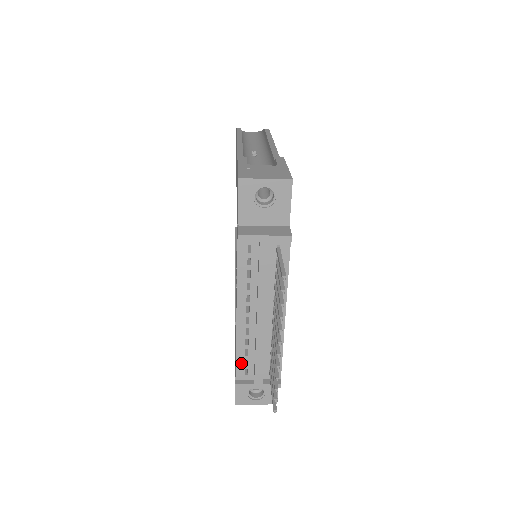
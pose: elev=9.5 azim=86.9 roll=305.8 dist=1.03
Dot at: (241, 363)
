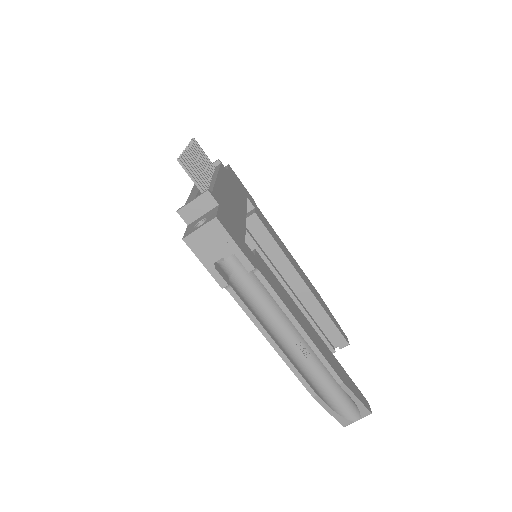
Dot at: occluded
